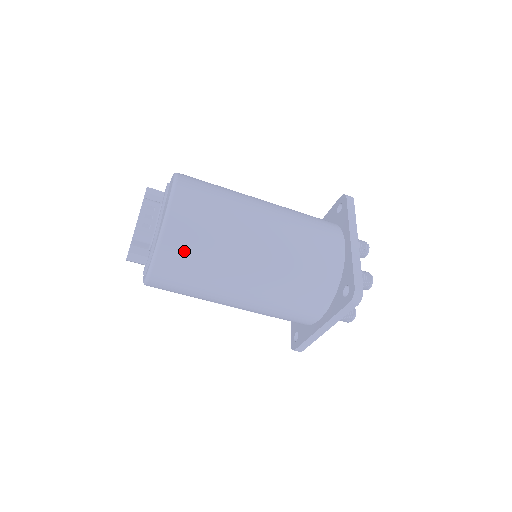
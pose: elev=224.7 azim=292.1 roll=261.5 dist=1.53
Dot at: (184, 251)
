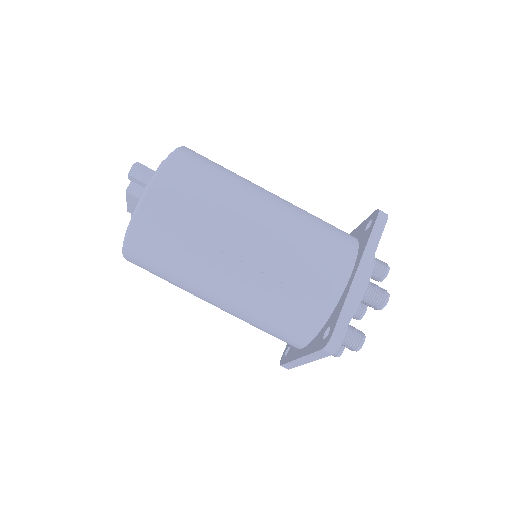
Dot at: (202, 160)
